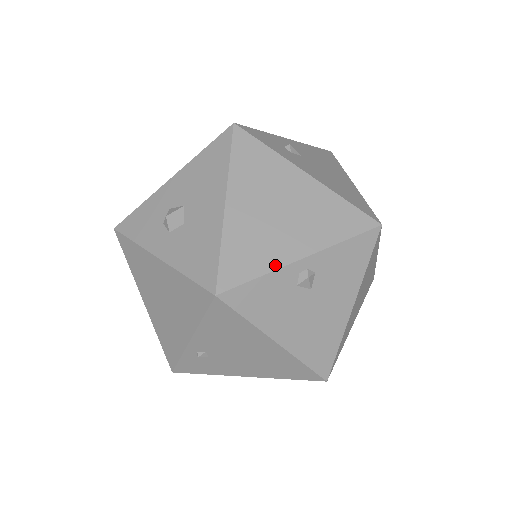
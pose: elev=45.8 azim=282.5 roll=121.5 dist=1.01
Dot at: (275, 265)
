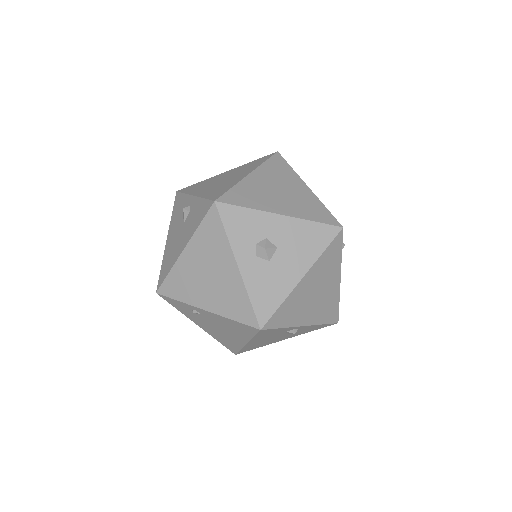
Dot at: (292, 325)
